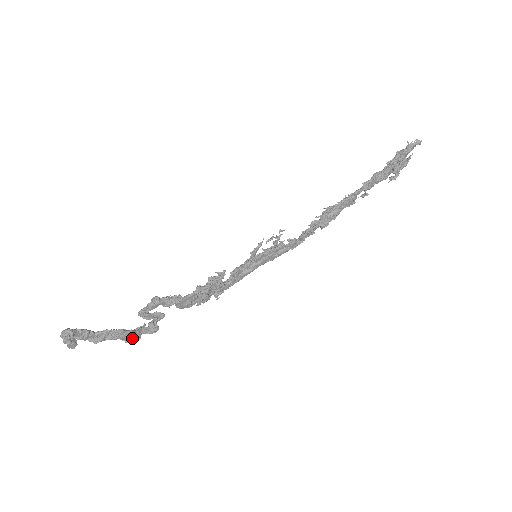
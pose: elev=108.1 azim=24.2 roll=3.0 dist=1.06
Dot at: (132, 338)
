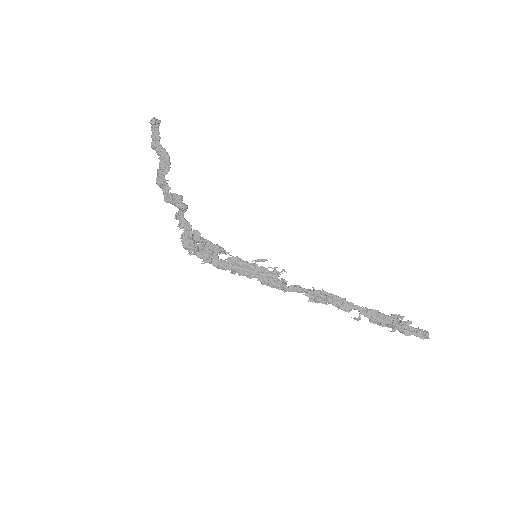
Dot at: (163, 171)
